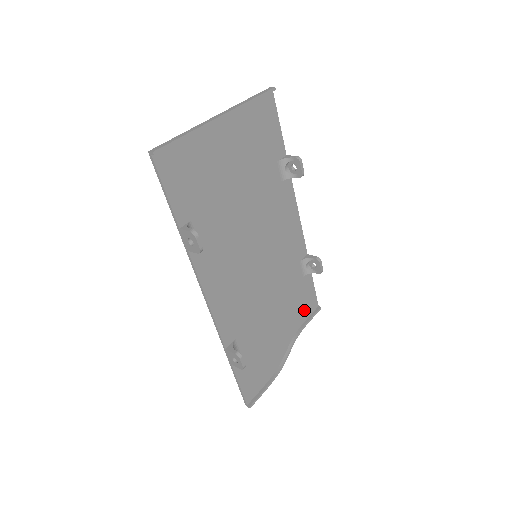
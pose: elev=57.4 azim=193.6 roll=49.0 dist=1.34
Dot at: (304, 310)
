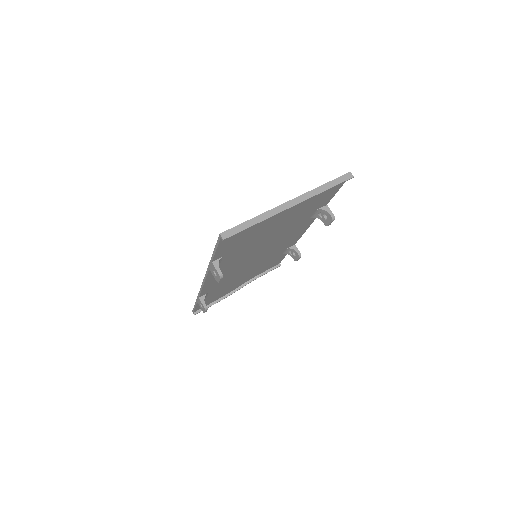
Dot at: (268, 267)
